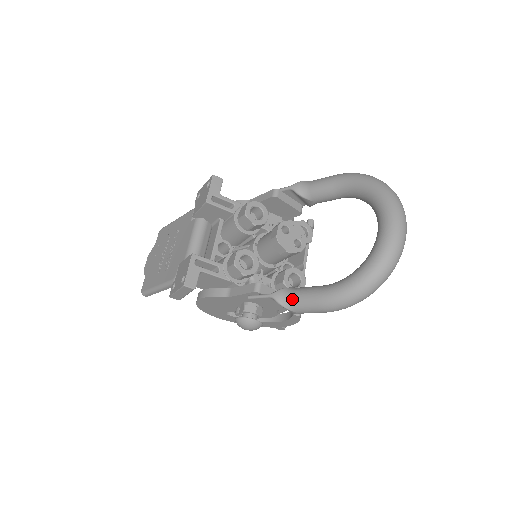
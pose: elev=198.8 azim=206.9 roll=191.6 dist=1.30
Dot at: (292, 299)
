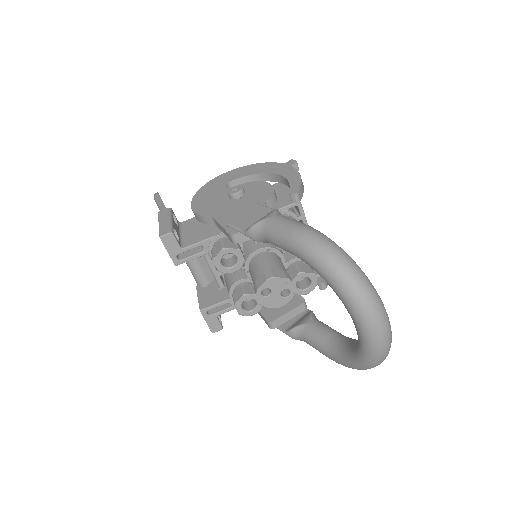
Dot at: occluded
